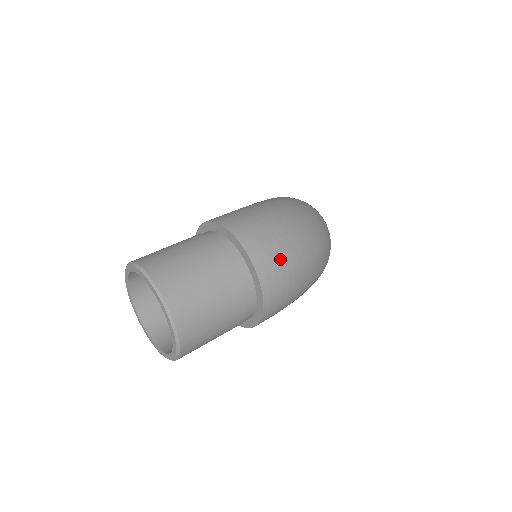
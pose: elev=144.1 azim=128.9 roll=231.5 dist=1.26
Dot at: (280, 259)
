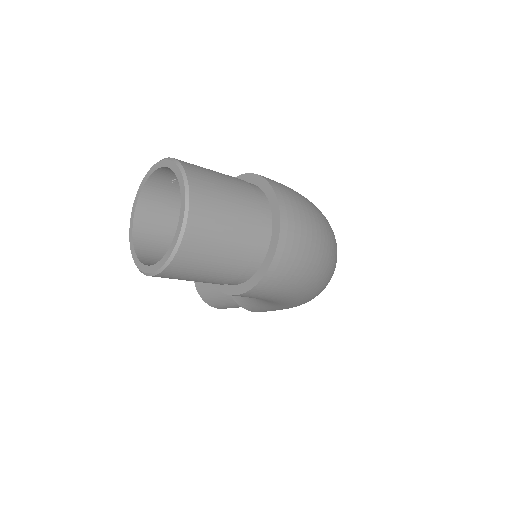
Dot at: (303, 231)
